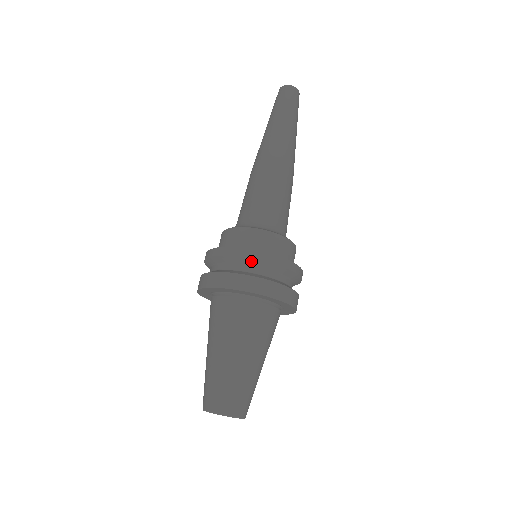
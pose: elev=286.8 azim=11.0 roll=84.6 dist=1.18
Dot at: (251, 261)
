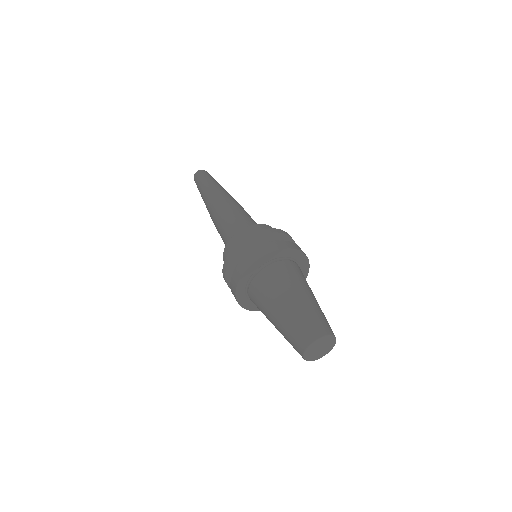
Dot at: (245, 247)
